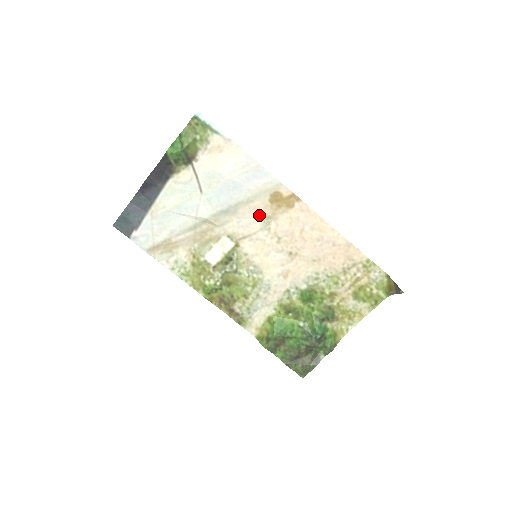
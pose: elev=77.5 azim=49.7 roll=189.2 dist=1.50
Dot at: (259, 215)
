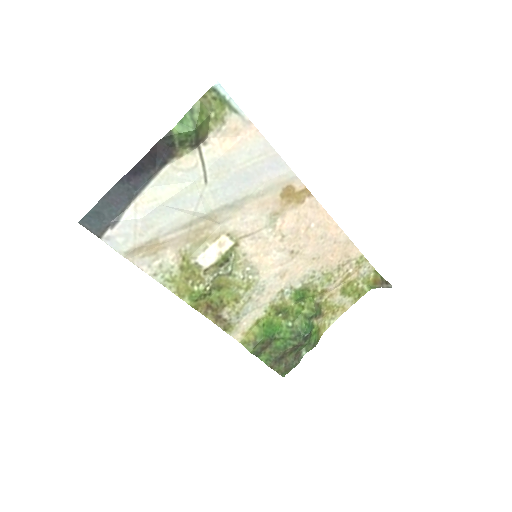
Dot at: (267, 211)
